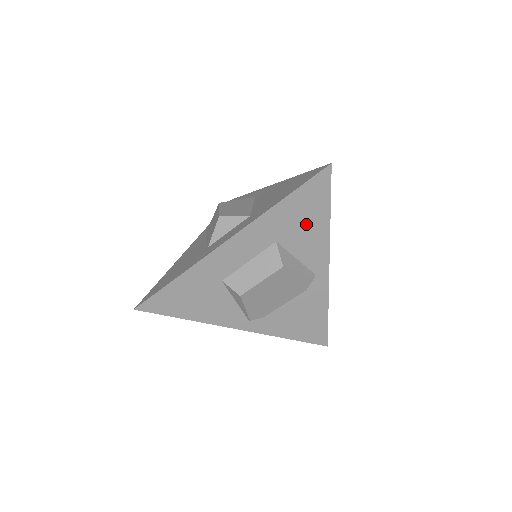
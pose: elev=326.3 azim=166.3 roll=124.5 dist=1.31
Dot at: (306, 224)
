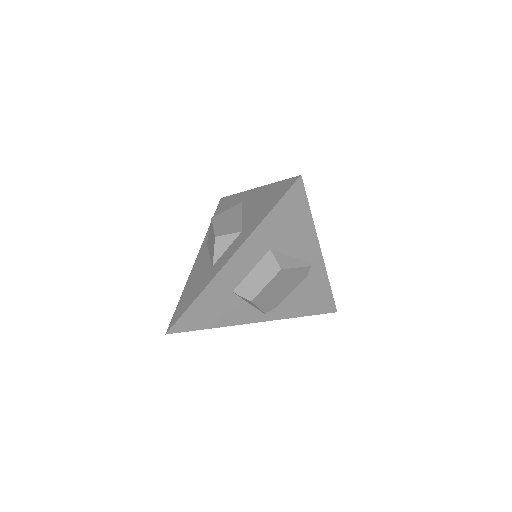
Dot at: (292, 228)
